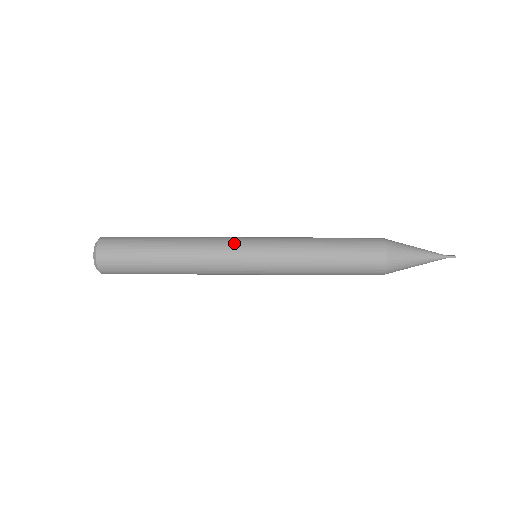
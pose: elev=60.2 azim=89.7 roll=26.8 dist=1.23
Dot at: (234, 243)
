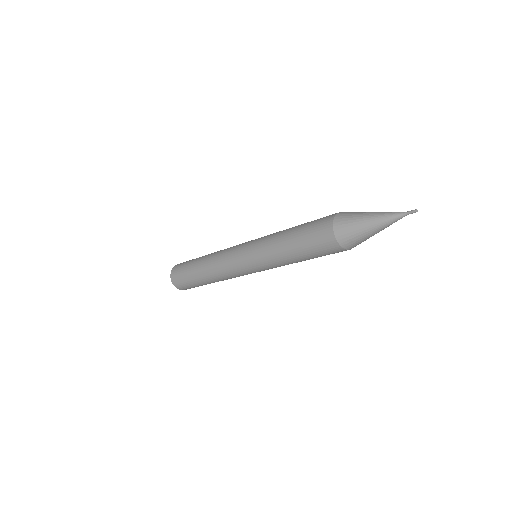
Dot at: (234, 249)
